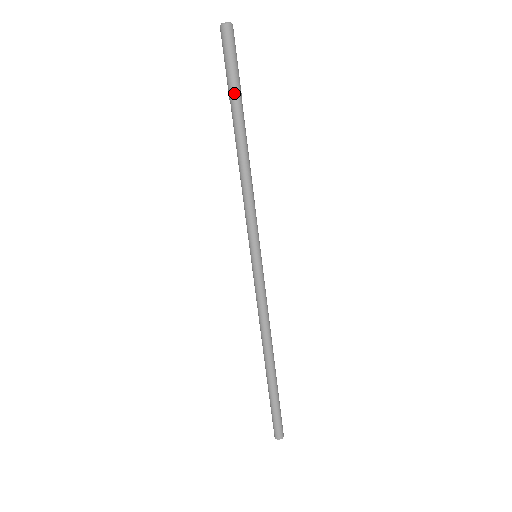
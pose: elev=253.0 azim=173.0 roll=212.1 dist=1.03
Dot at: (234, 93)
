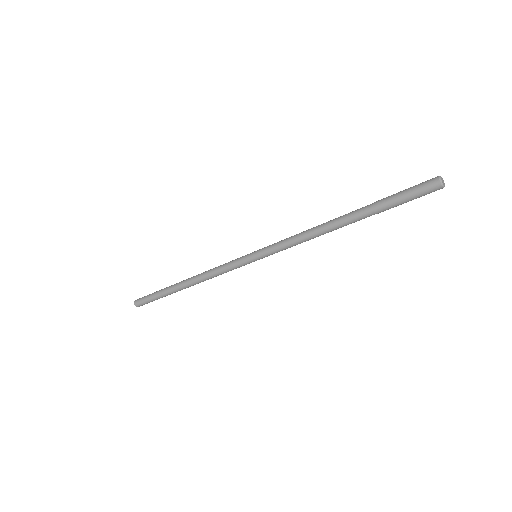
Dot at: occluded
